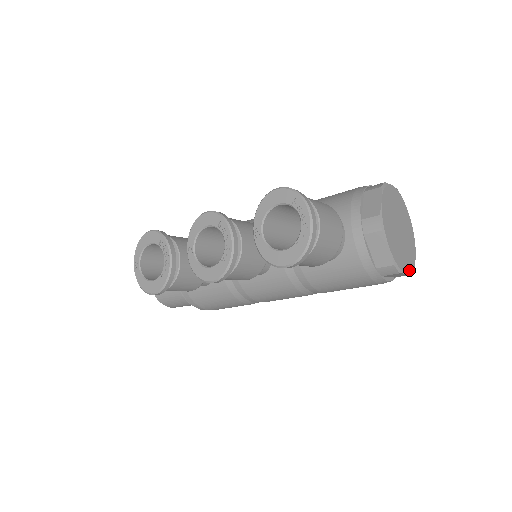
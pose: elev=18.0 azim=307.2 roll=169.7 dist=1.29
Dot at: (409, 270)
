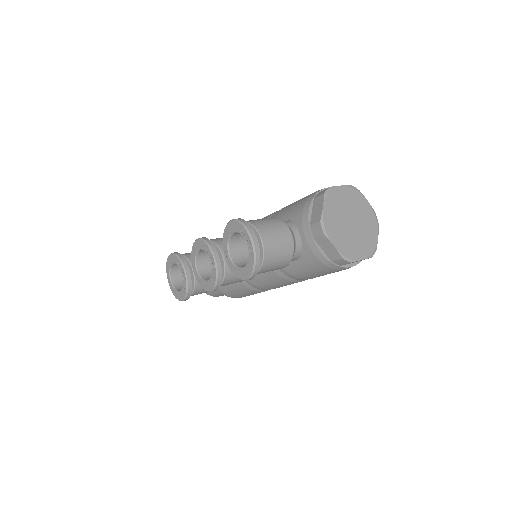
Dot at: (366, 255)
